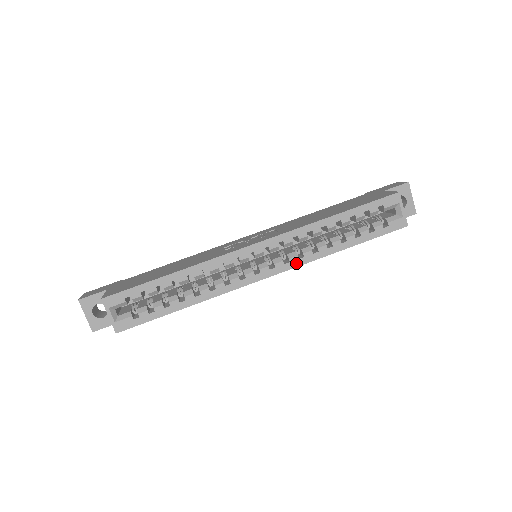
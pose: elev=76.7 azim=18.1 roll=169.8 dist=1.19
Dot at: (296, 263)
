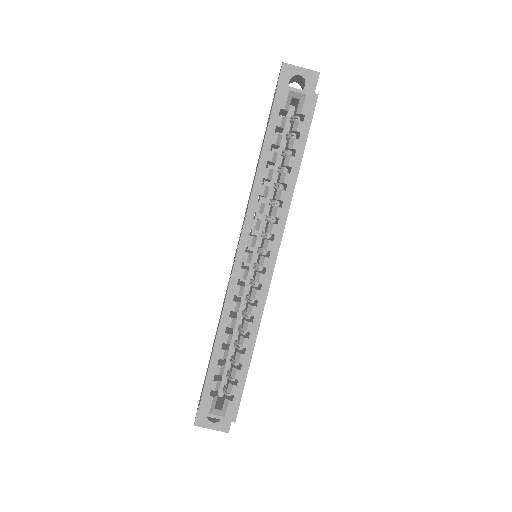
Dot at: (280, 229)
